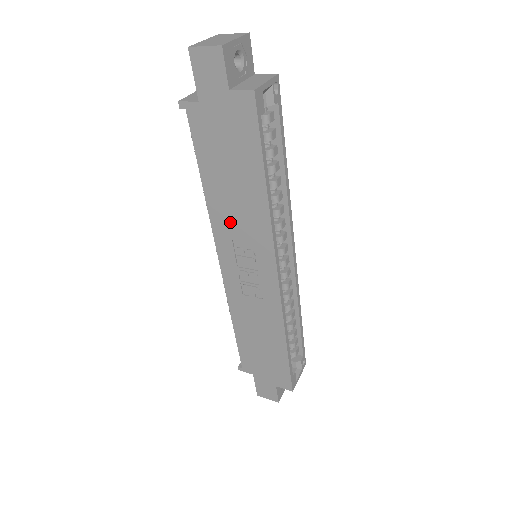
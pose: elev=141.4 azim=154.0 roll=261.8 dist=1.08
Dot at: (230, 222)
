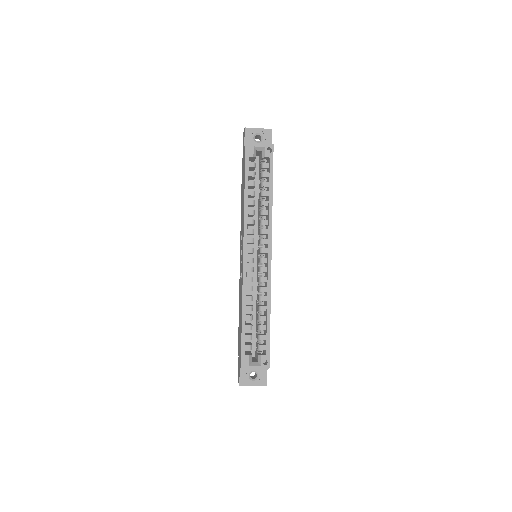
Dot at: occluded
